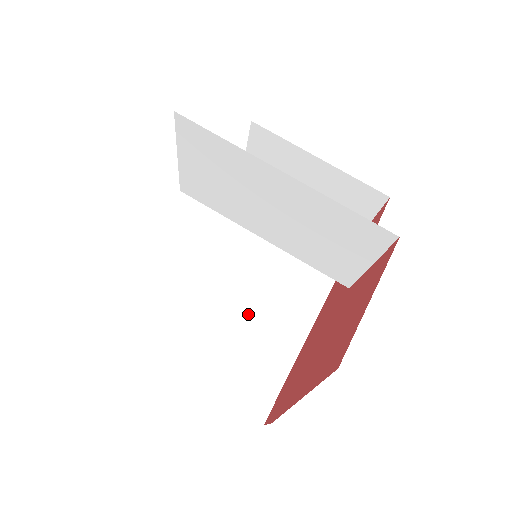
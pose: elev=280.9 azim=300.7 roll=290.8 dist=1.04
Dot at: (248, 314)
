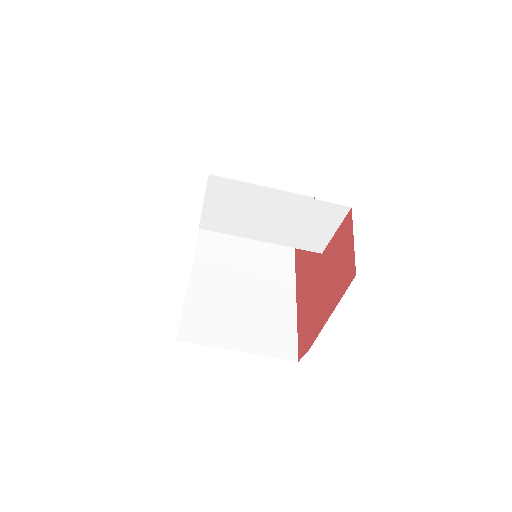
Dot at: (254, 302)
